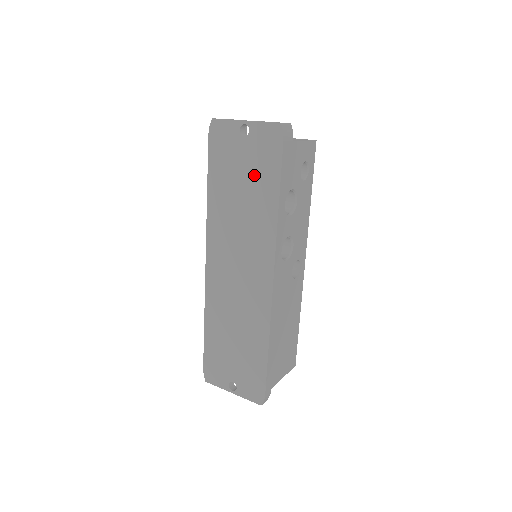
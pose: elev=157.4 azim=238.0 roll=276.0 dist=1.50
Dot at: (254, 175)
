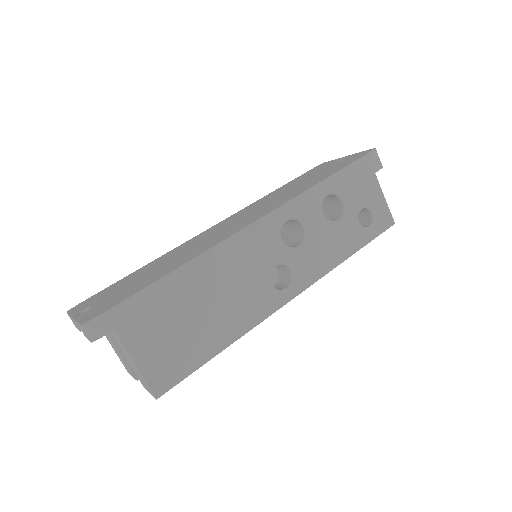
Dot at: (322, 173)
